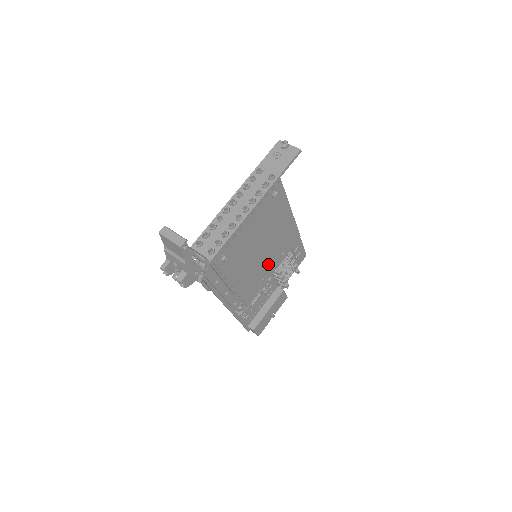
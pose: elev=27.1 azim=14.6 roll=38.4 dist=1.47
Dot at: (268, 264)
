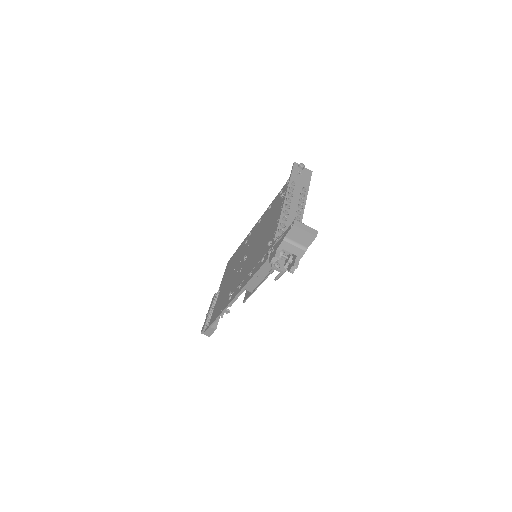
Dot at: occluded
